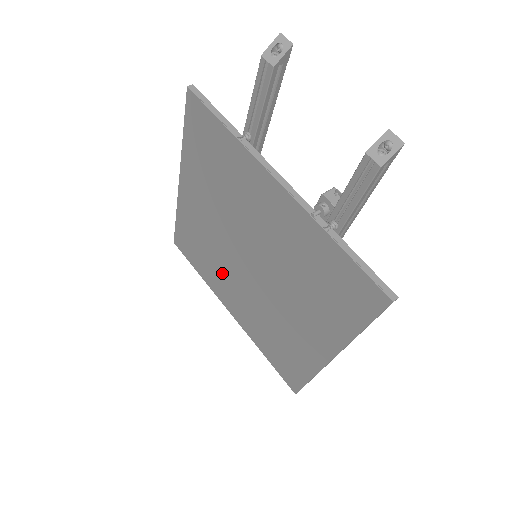
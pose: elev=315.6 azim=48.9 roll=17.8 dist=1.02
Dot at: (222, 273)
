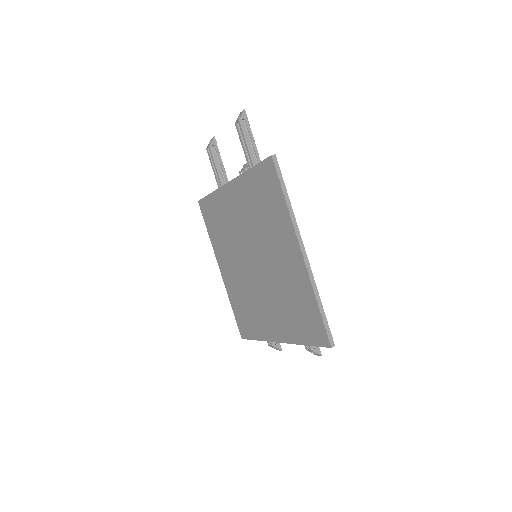
Dot at: (257, 306)
